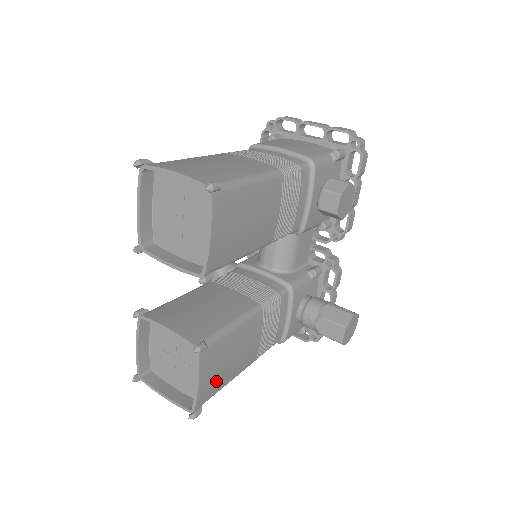
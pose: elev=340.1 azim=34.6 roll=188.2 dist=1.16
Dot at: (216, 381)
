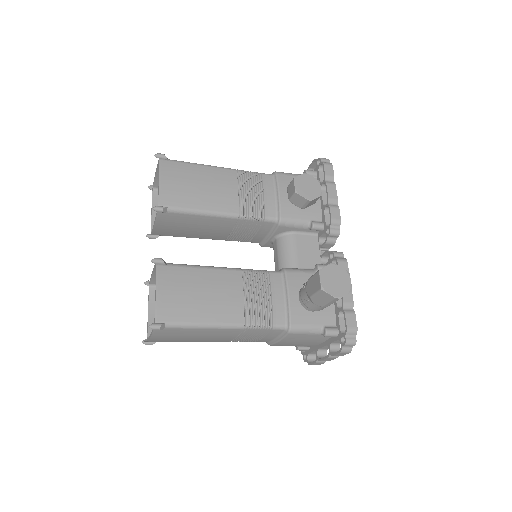
Dot at: (181, 306)
